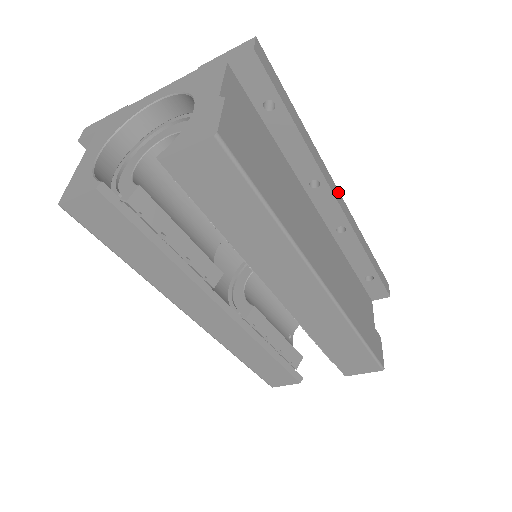
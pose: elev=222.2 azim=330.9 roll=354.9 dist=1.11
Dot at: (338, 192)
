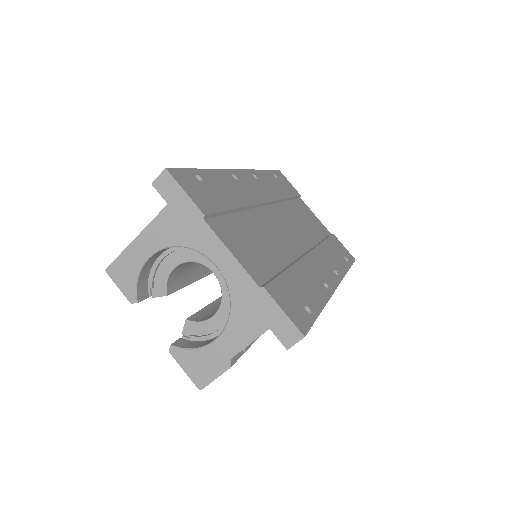
Dot at: occluded
